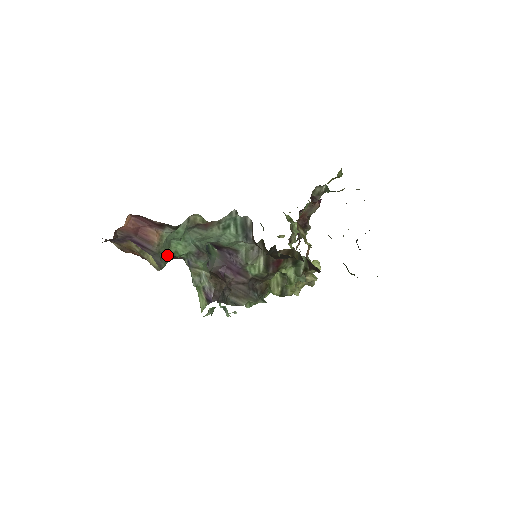
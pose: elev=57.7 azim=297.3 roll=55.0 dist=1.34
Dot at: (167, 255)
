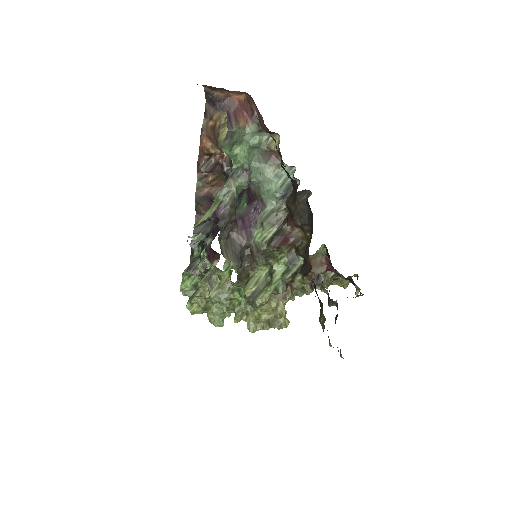
Dot at: (232, 147)
